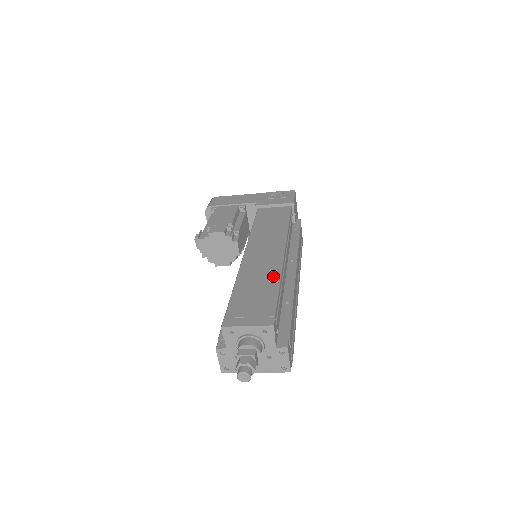
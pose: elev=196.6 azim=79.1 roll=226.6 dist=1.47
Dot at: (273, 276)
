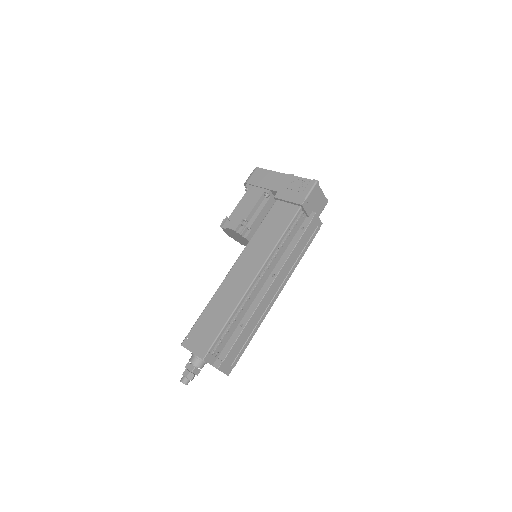
Dot at: (231, 307)
